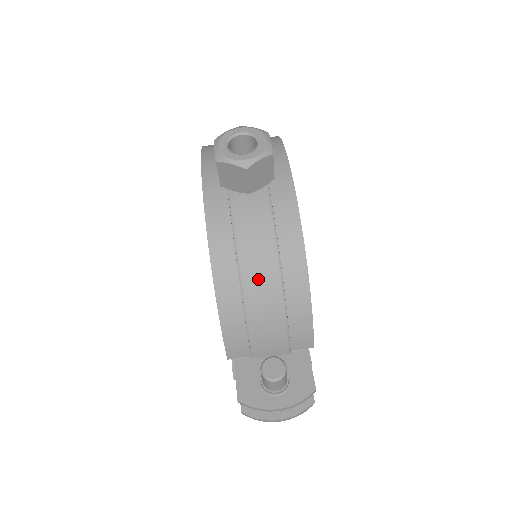
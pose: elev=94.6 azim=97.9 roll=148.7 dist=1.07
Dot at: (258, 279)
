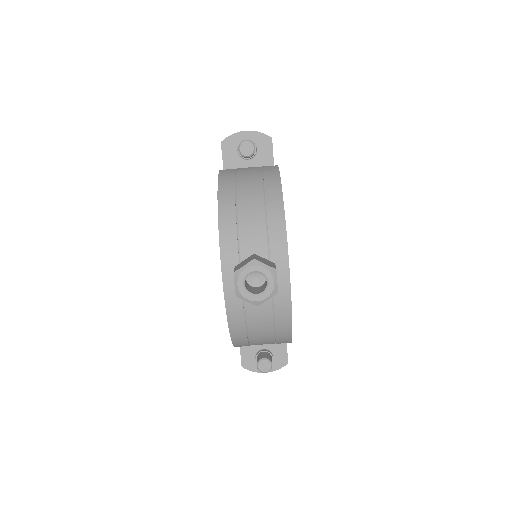
Dot at: (260, 336)
